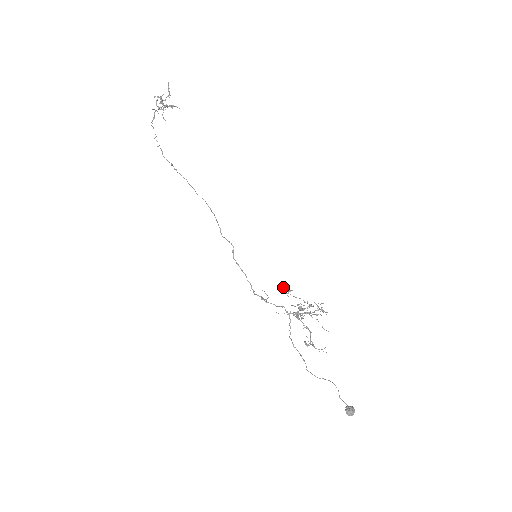
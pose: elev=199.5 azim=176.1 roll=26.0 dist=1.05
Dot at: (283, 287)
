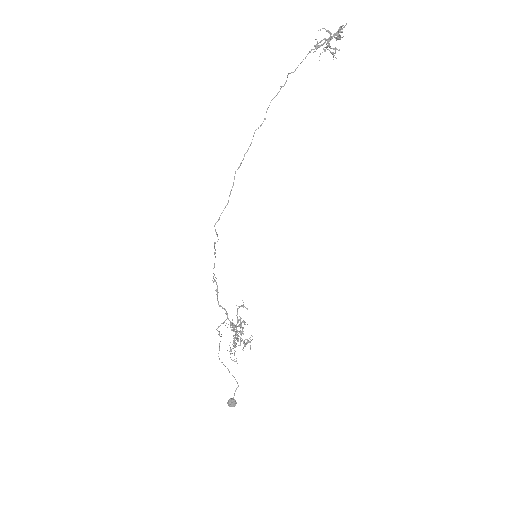
Dot at: occluded
